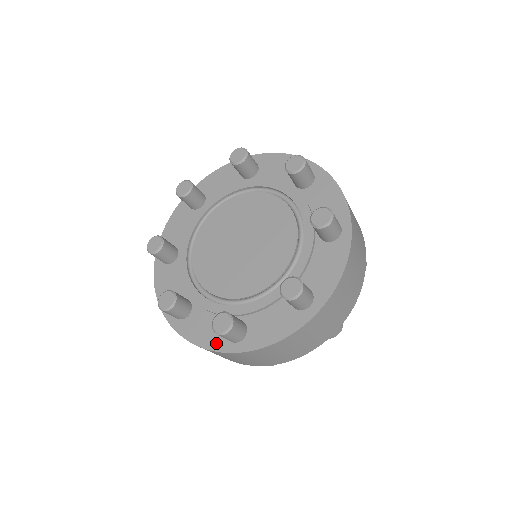
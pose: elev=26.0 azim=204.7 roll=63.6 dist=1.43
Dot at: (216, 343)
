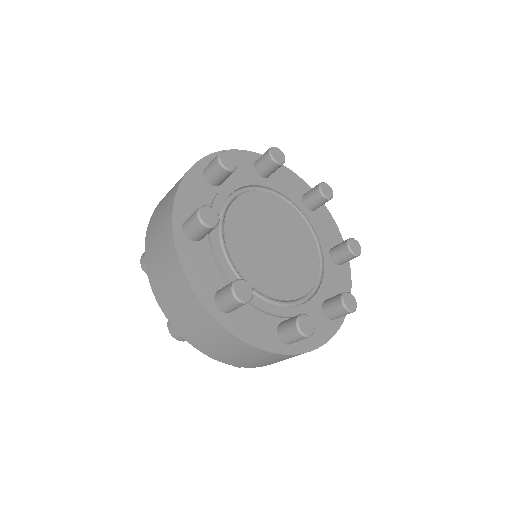
Dot at: (270, 344)
